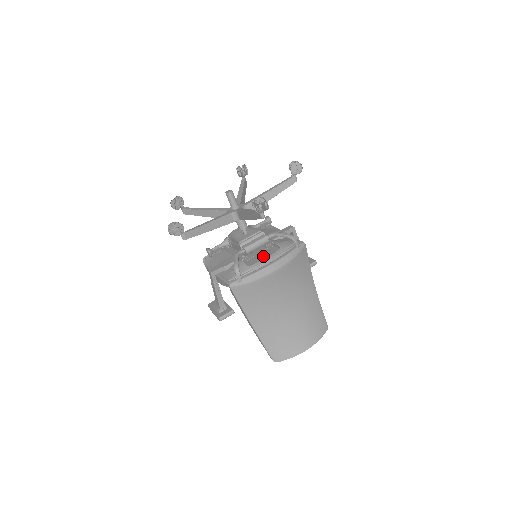
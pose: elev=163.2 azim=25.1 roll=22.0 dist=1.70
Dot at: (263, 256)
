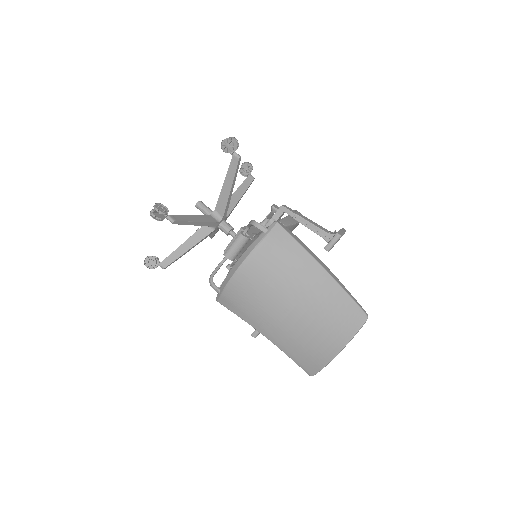
Dot at: occluded
